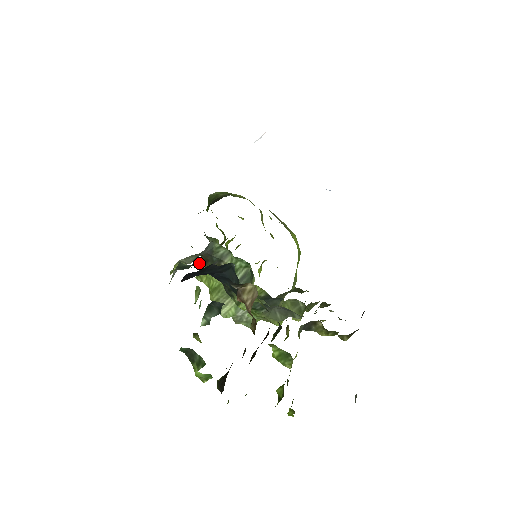
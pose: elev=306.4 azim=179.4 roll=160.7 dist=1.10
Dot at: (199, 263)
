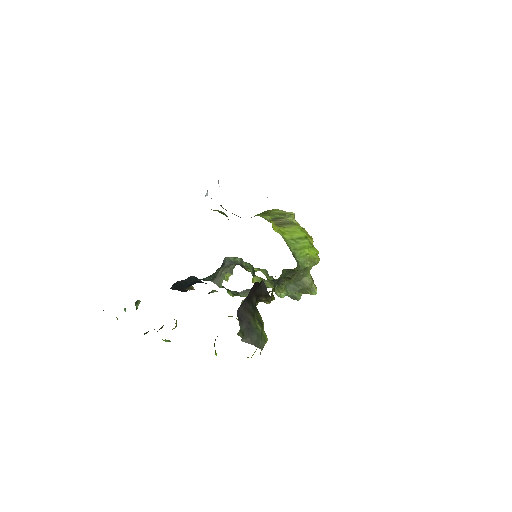
Dot at: occluded
